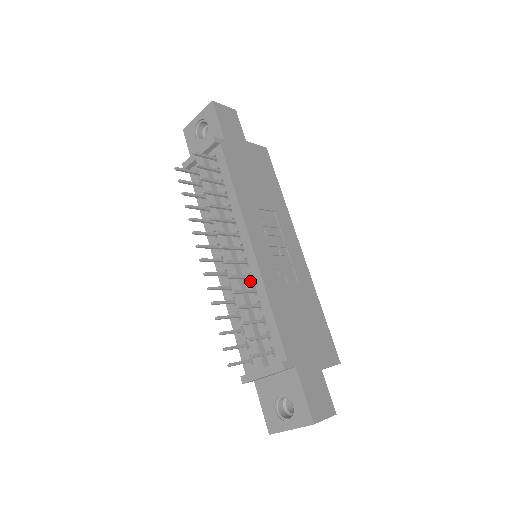
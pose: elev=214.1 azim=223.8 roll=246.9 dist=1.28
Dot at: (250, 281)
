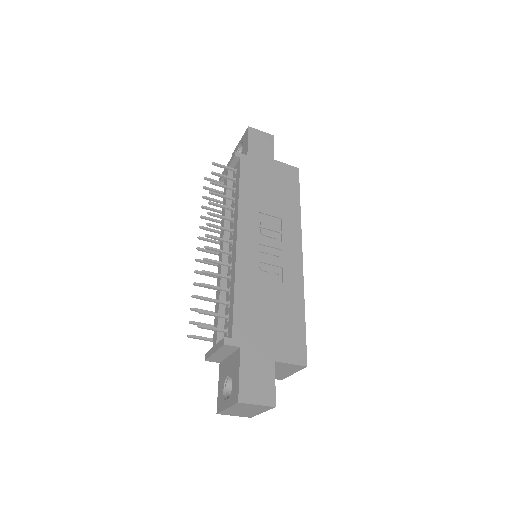
Dot at: (230, 269)
